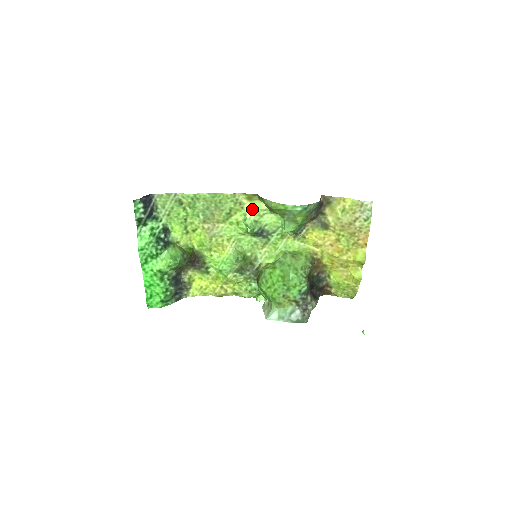
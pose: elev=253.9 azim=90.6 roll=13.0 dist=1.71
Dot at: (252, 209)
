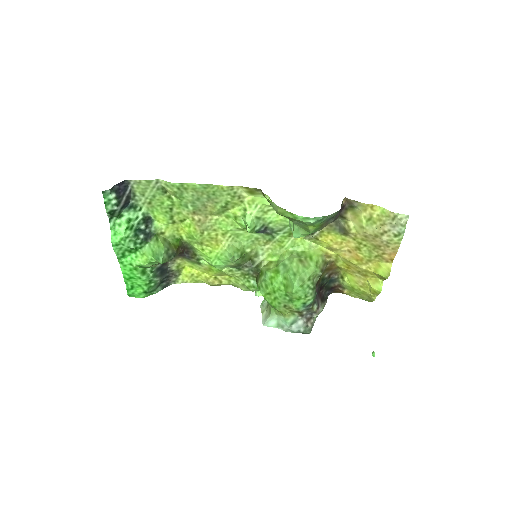
Dot at: (254, 204)
